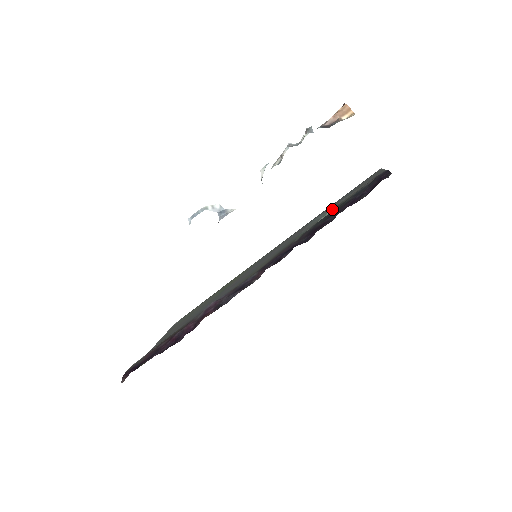
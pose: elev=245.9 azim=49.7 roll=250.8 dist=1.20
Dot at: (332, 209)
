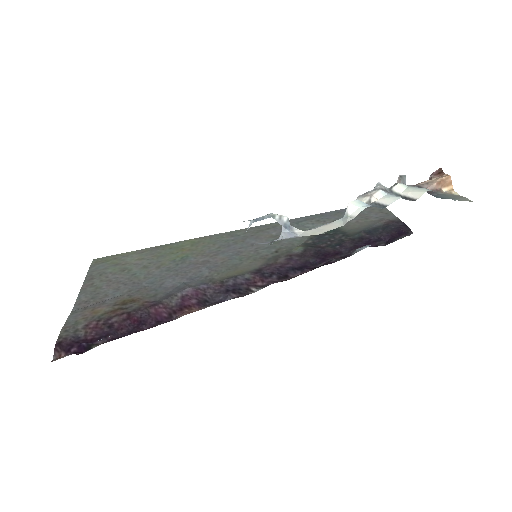
Dot at: occluded
